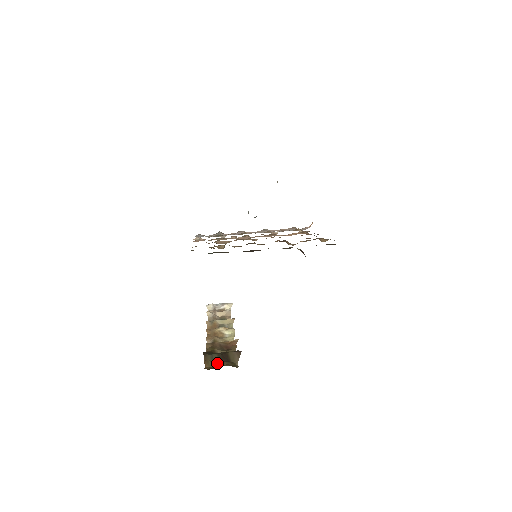
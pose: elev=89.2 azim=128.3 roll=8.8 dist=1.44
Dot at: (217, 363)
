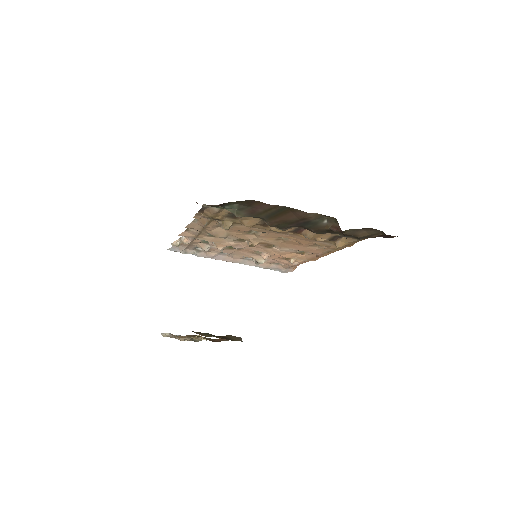
Dot at: occluded
